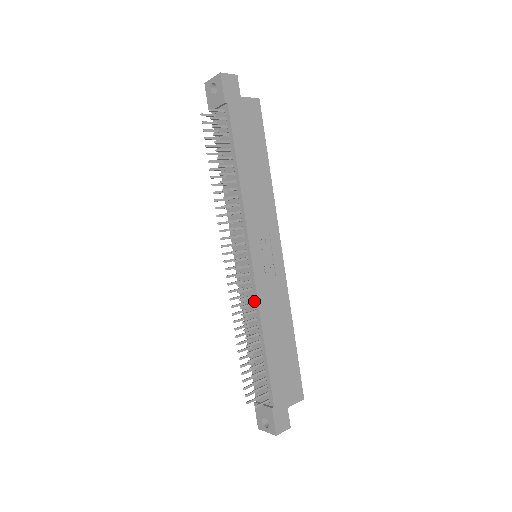
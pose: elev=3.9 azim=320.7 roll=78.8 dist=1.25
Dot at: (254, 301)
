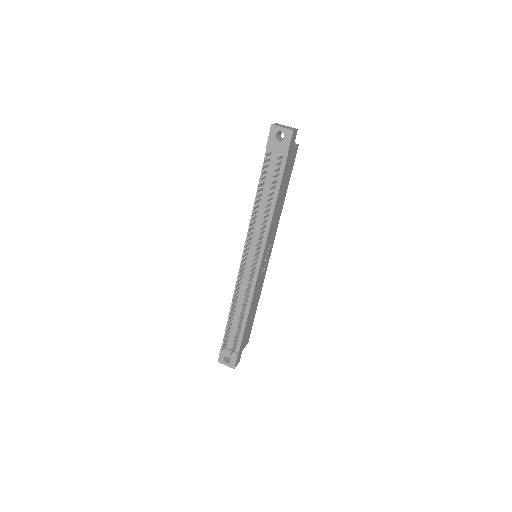
Dot at: (250, 290)
